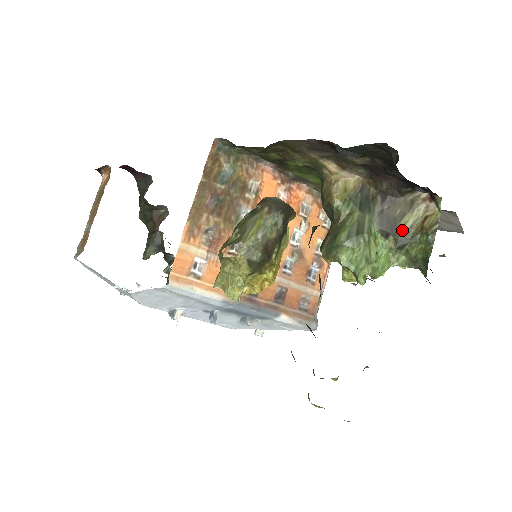
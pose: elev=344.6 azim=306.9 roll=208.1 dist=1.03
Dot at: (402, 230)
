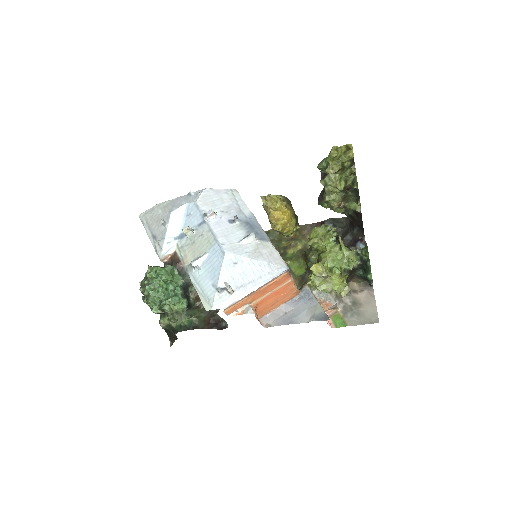
Dot at: occluded
